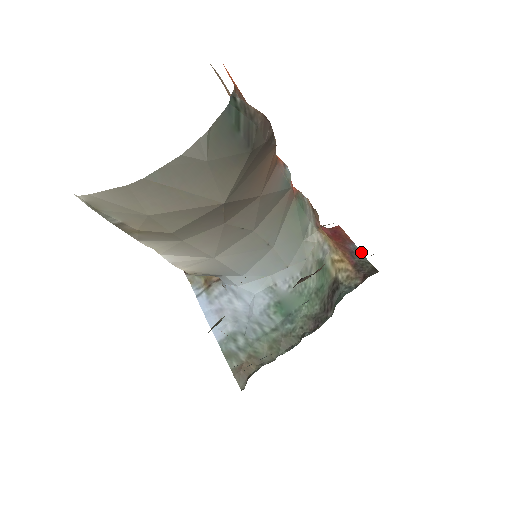
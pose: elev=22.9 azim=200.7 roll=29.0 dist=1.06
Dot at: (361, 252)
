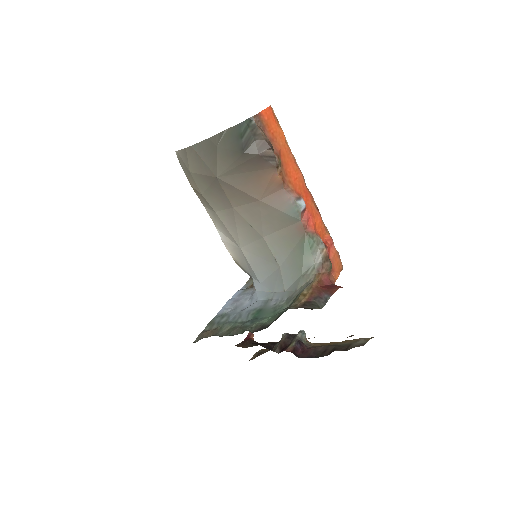
Dot at: occluded
